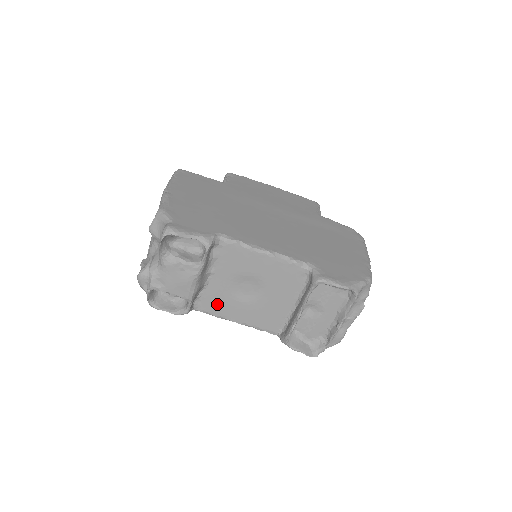
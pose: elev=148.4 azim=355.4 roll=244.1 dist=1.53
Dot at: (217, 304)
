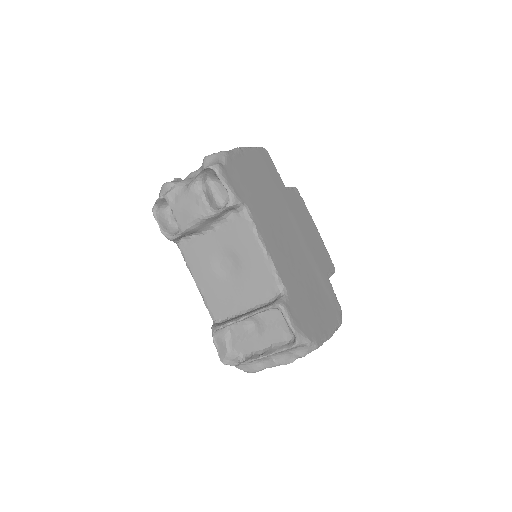
Dot at: (196, 255)
